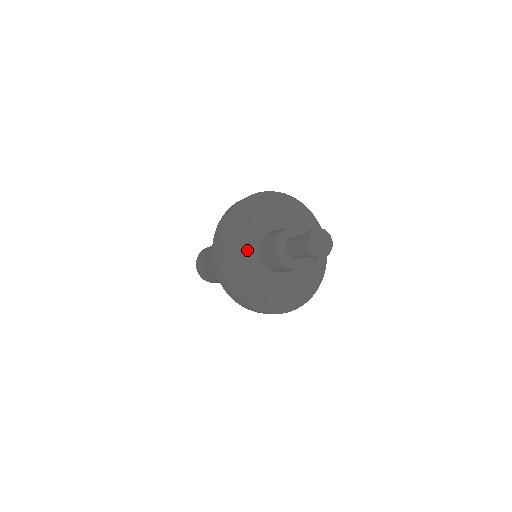
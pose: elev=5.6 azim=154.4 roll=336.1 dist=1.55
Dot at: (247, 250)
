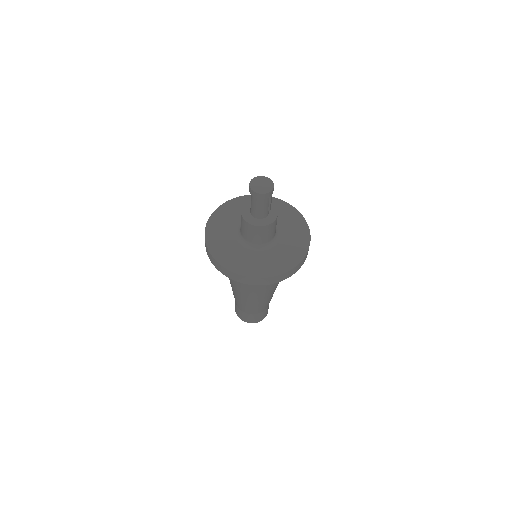
Dot at: (231, 235)
